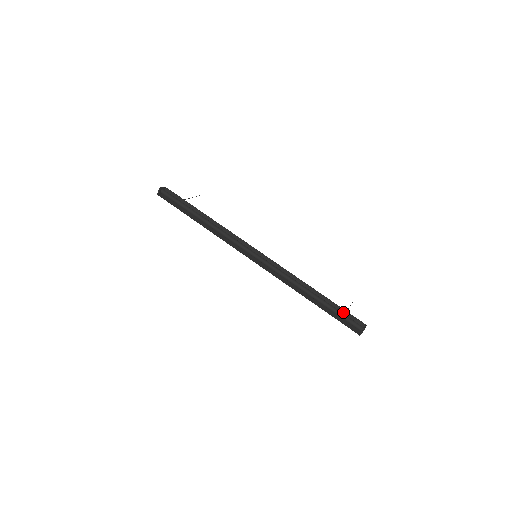
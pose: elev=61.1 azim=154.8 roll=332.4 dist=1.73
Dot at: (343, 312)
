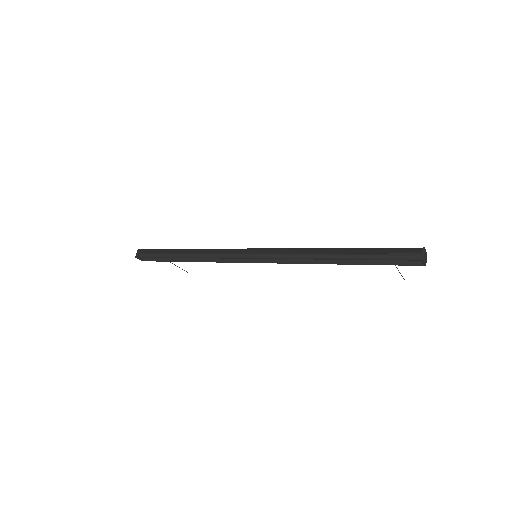
Dot at: occluded
